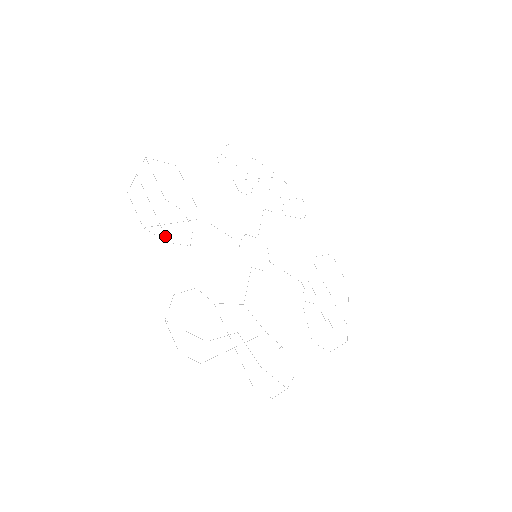
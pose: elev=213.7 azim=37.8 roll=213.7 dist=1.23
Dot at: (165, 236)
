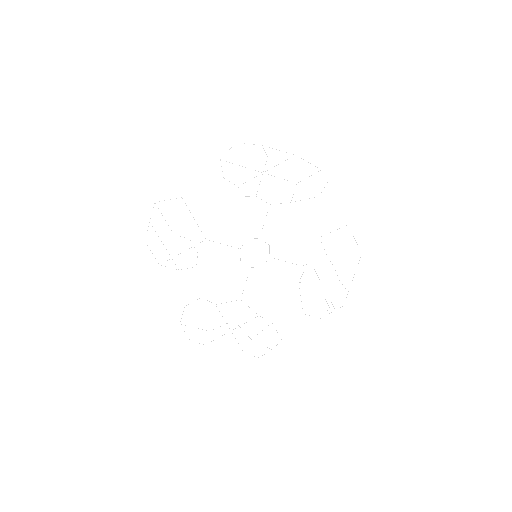
Dot at: occluded
